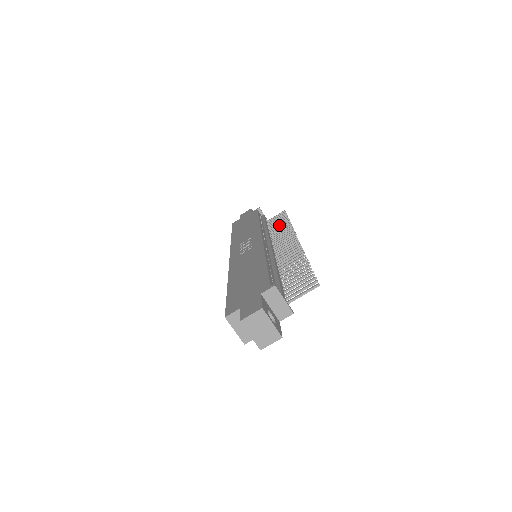
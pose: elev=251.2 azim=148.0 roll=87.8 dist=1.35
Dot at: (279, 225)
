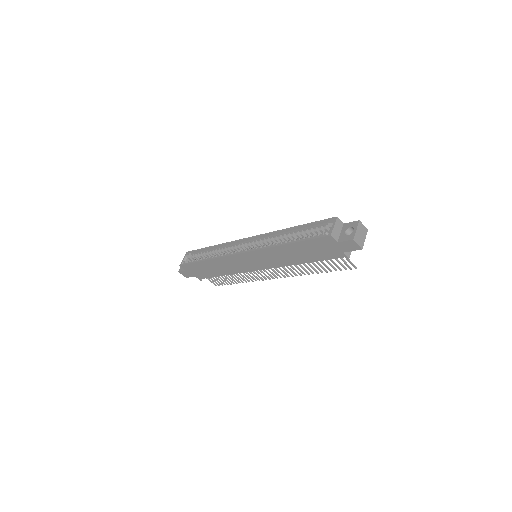
Dot at: (232, 278)
